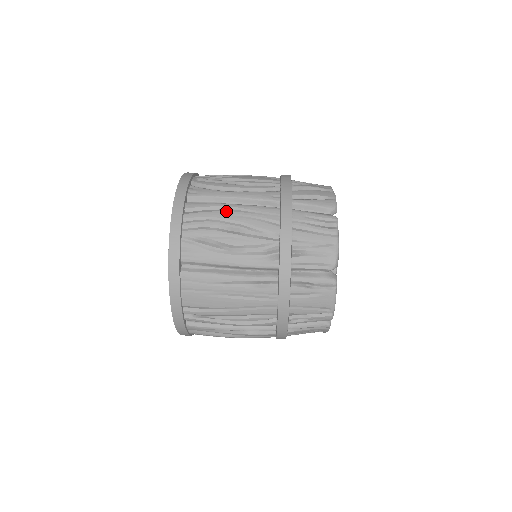
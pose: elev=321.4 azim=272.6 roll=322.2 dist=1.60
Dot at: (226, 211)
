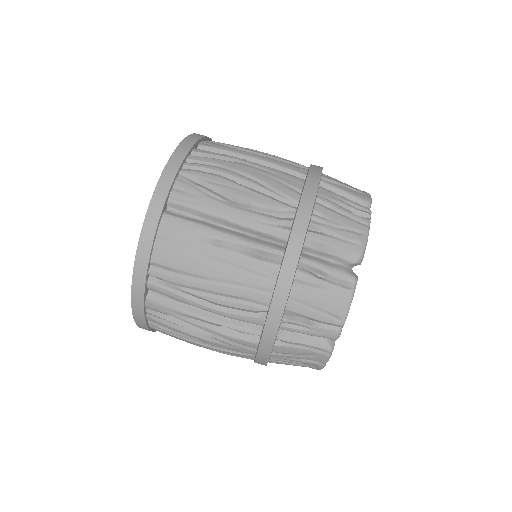
Dot at: (240, 164)
